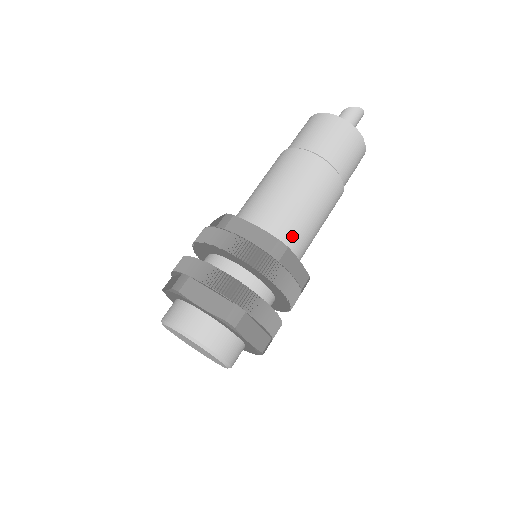
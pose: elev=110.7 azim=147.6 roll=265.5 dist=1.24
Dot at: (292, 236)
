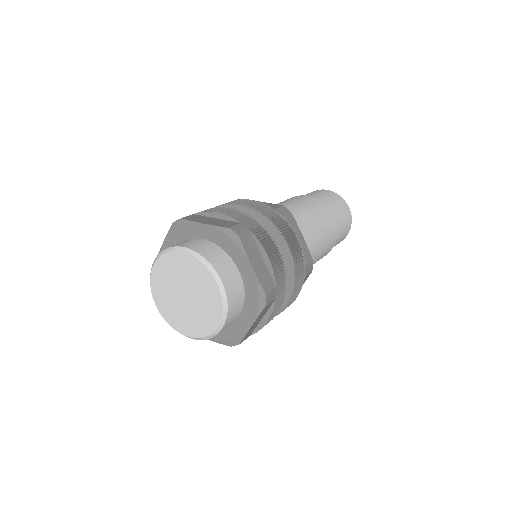
Dot at: occluded
